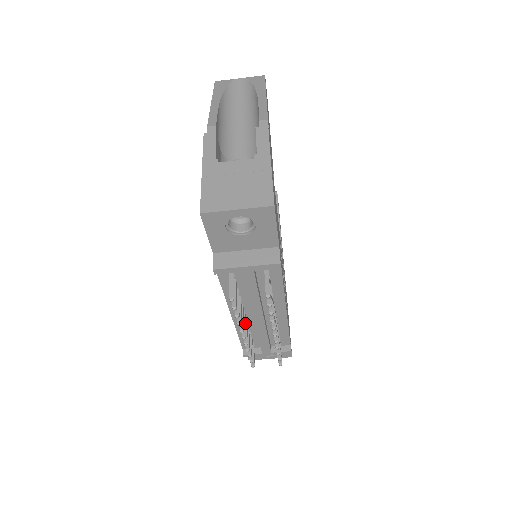
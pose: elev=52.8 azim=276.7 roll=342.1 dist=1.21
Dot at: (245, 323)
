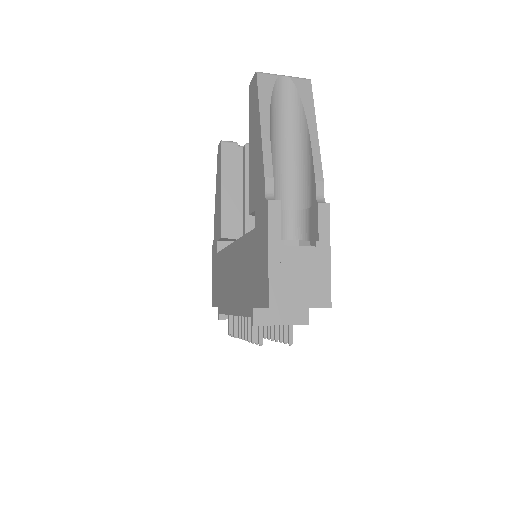
Dot at: occluded
